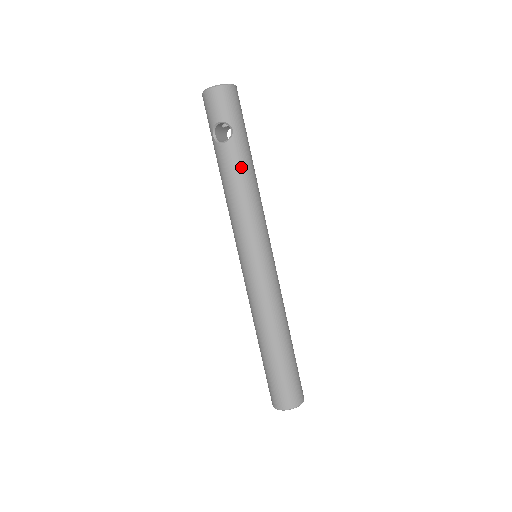
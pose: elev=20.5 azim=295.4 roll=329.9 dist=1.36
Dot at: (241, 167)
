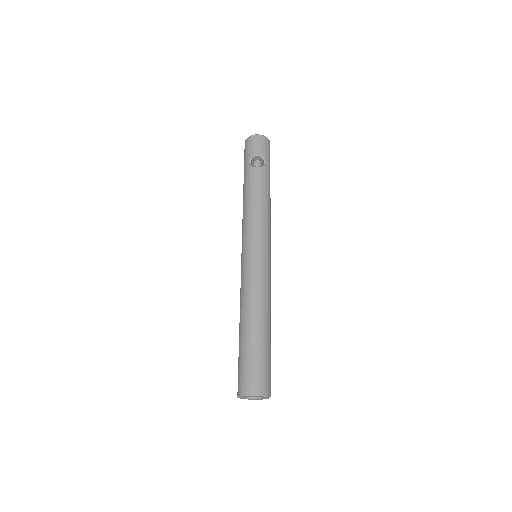
Dot at: (266, 186)
